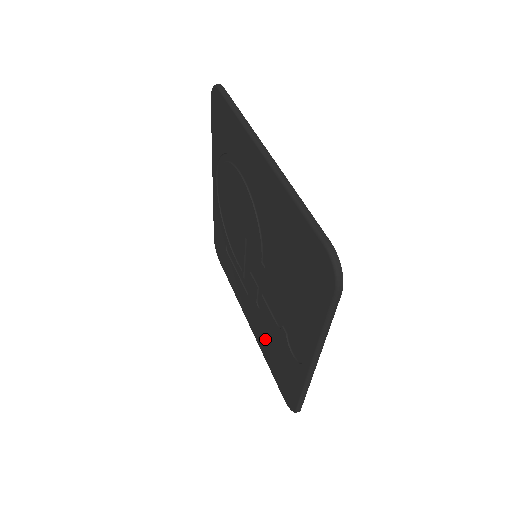
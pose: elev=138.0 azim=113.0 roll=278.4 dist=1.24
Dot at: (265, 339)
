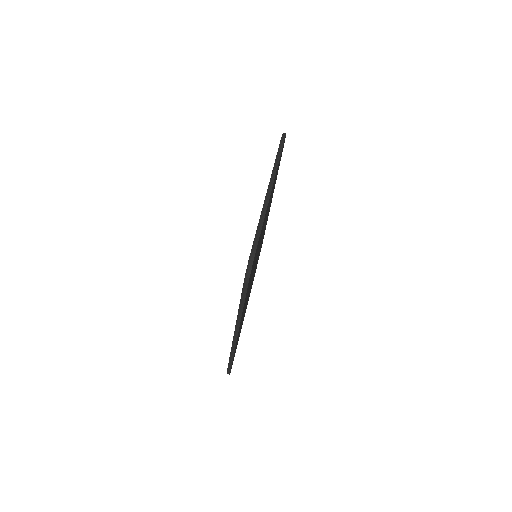
Dot at: occluded
